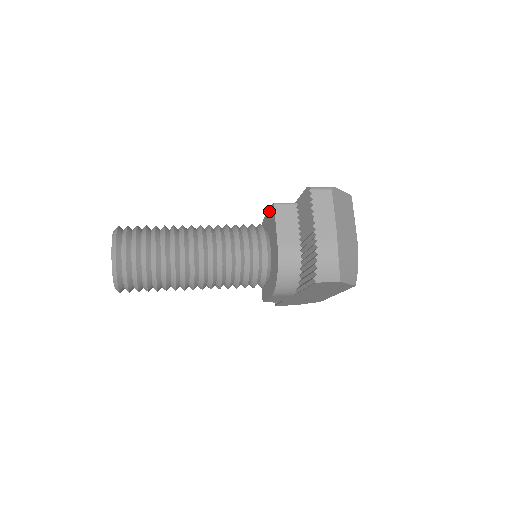
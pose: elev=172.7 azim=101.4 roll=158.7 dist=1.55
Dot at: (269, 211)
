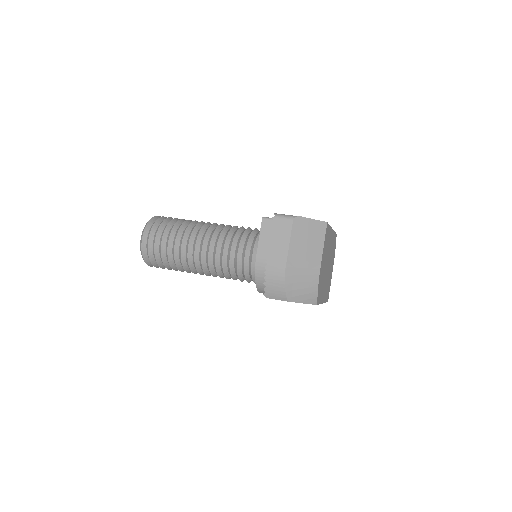
Dot at: occluded
